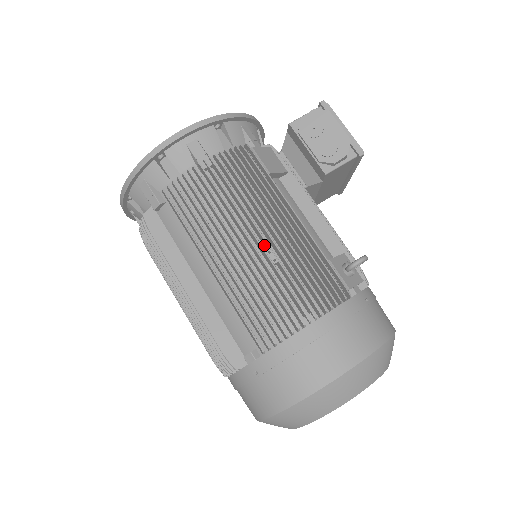
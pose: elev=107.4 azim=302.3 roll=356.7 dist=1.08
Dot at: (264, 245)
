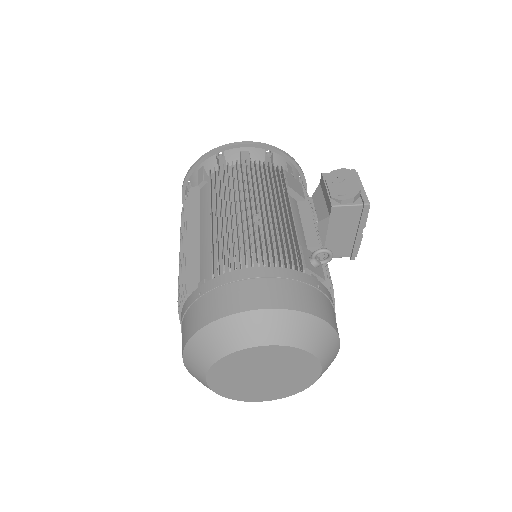
Dot at: occluded
